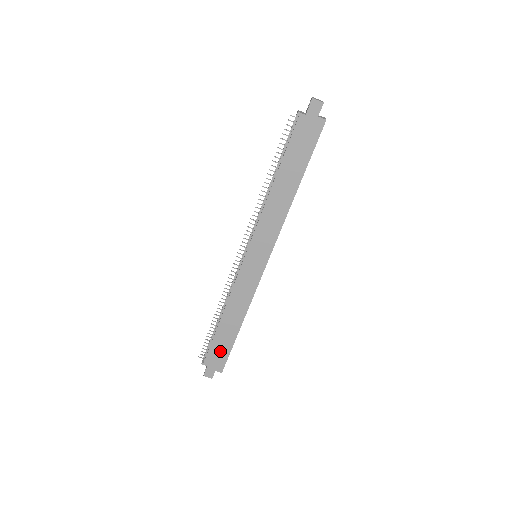
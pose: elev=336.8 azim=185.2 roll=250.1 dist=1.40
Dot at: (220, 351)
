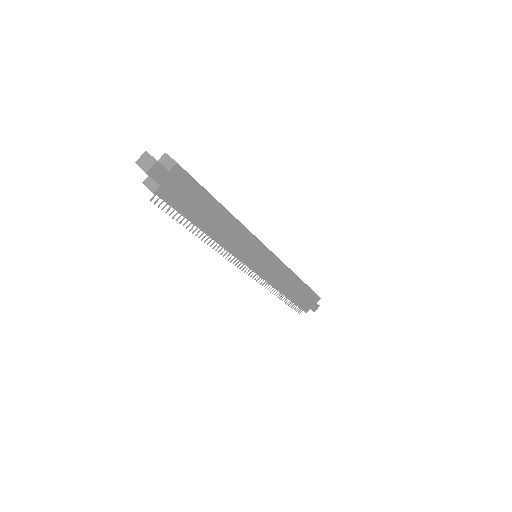
Dot at: (306, 298)
